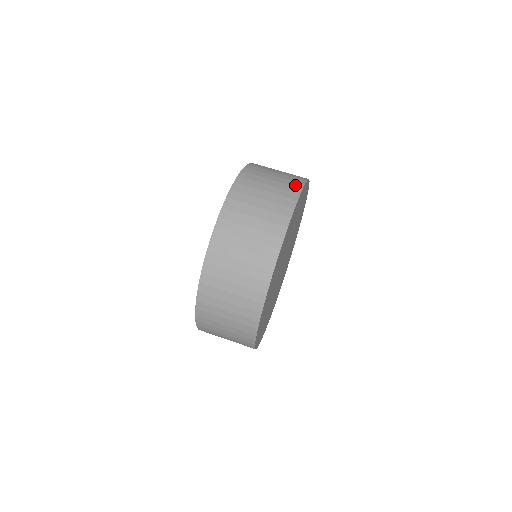
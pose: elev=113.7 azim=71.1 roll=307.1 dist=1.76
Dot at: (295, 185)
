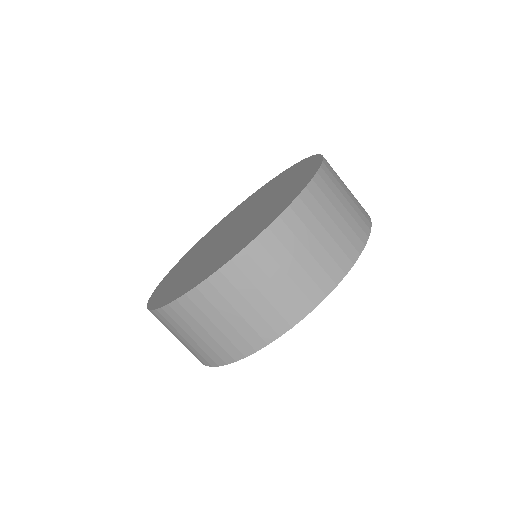
Dot at: (341, 264)
